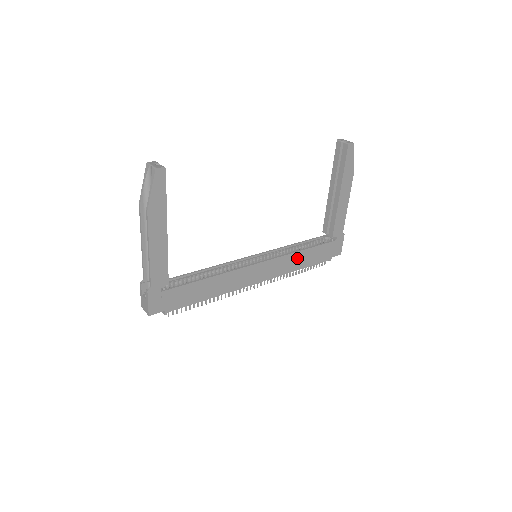
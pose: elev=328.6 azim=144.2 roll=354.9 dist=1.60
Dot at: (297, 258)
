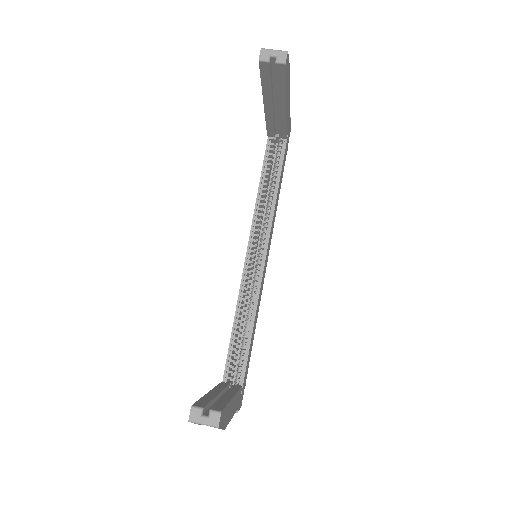
Dot at: (276, 201)
